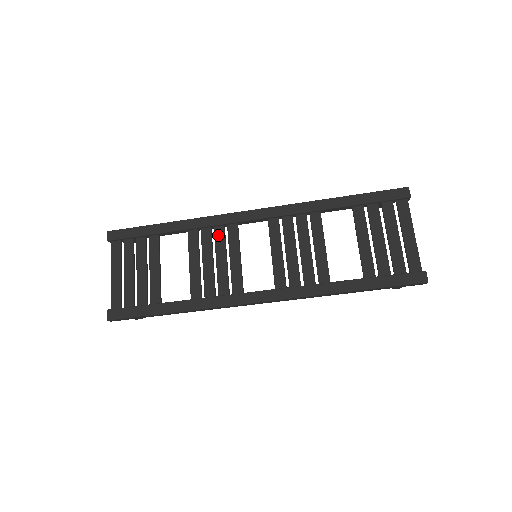
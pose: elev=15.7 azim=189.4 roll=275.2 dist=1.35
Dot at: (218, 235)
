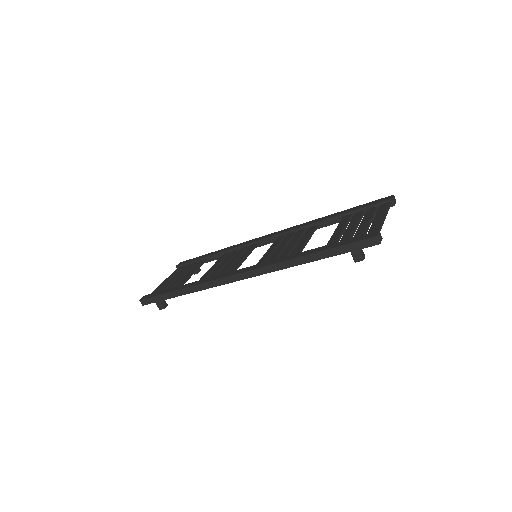
Dot at: (240, 251)
